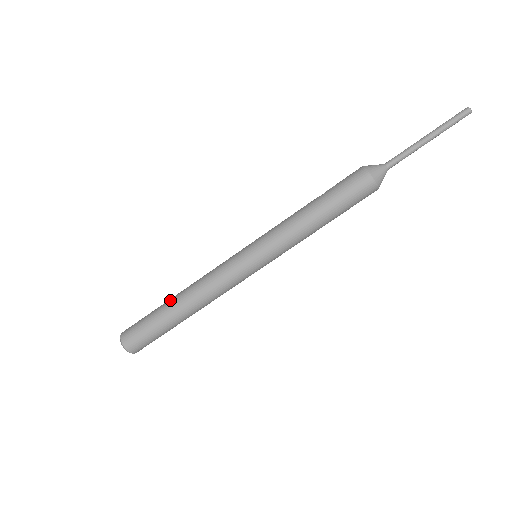
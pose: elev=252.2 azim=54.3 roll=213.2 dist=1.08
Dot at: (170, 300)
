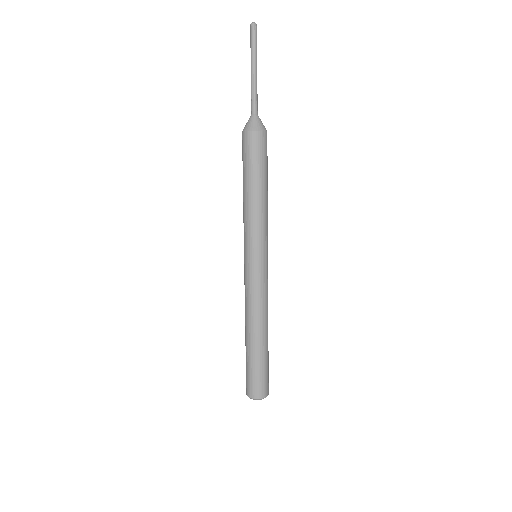
Dot at: (245, 339)
